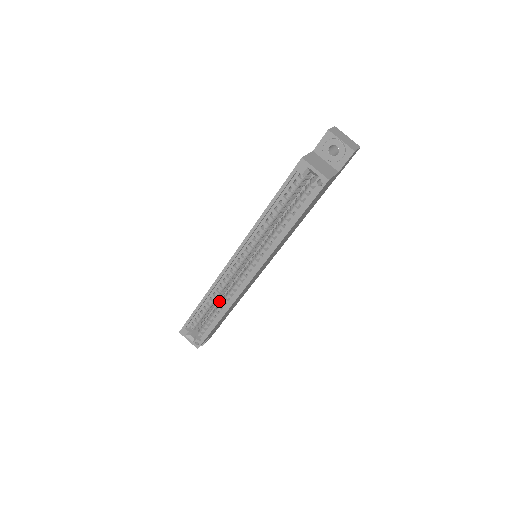
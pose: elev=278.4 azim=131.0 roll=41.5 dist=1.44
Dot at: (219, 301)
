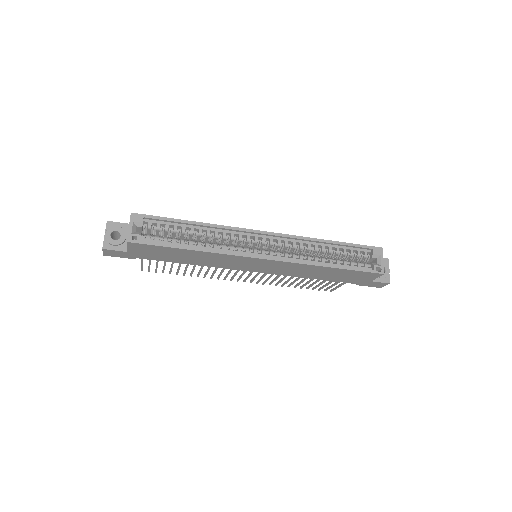
Dot at: occluded
